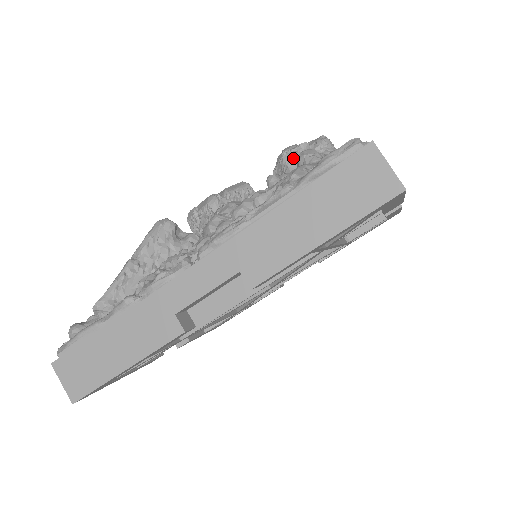
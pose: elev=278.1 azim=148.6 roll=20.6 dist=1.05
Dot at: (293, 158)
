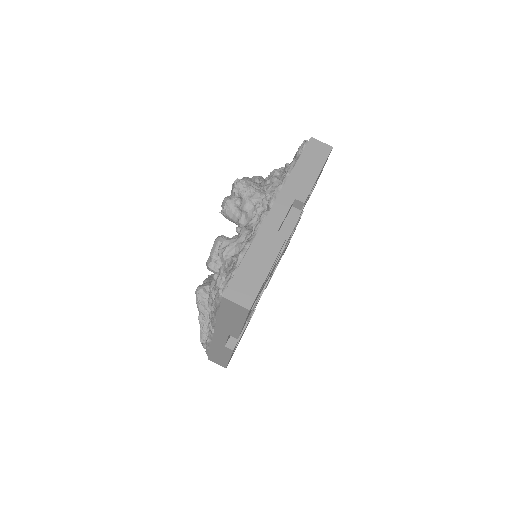
Dot at: (227, 216)
